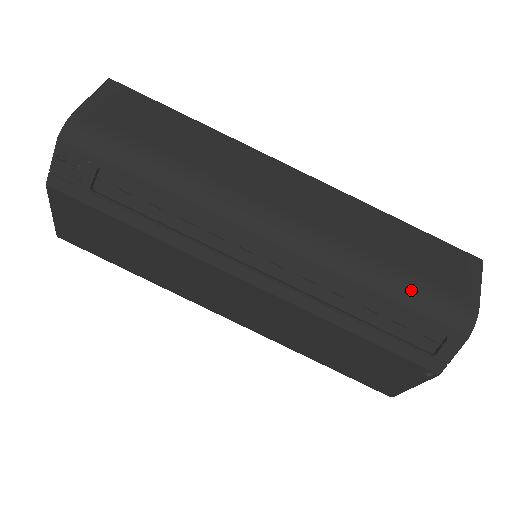
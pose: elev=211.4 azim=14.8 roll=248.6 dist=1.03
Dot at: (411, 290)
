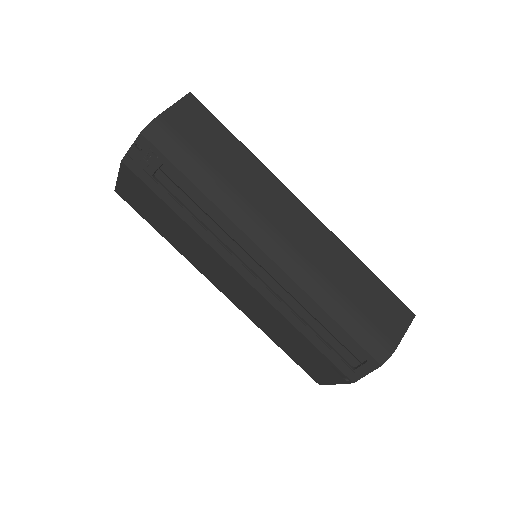
Dot at: (353, 321)
